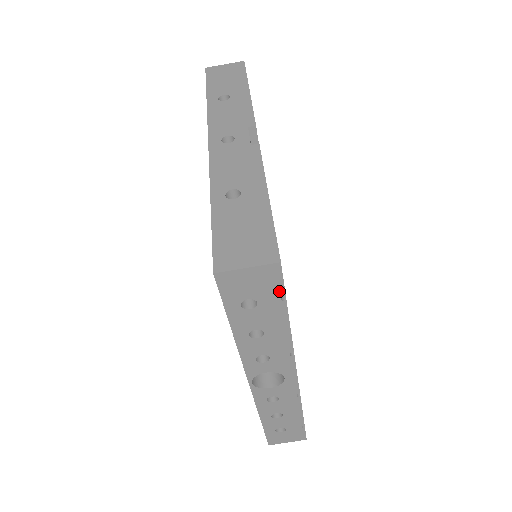
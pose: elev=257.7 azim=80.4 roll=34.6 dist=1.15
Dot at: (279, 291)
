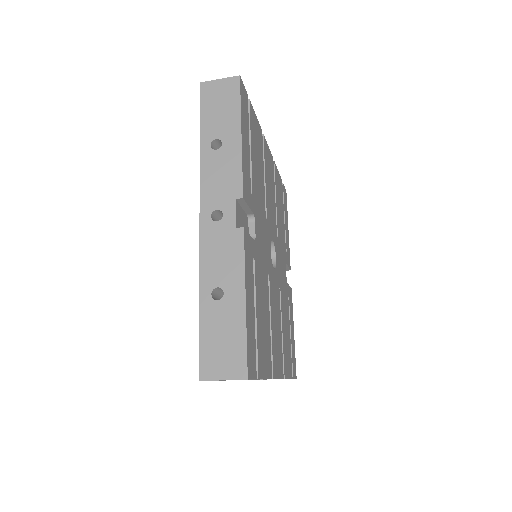
Dot at: (251, 379)
